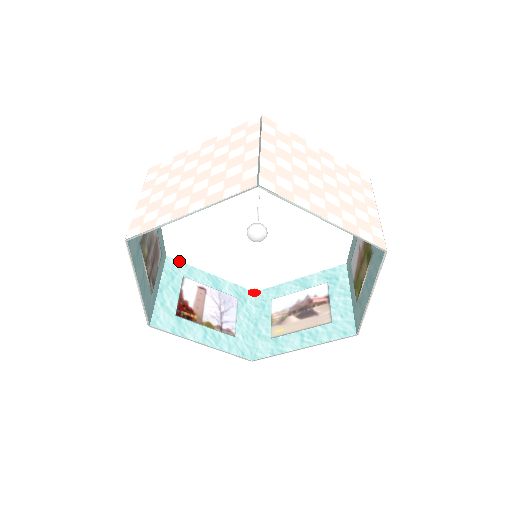
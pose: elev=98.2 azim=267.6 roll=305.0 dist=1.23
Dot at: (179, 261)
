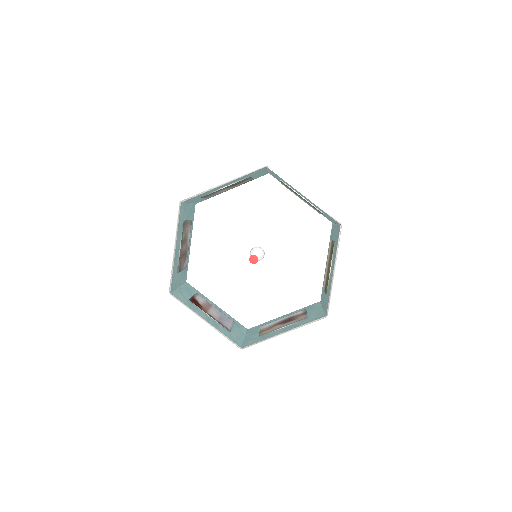
Dot at: (194, 288)
